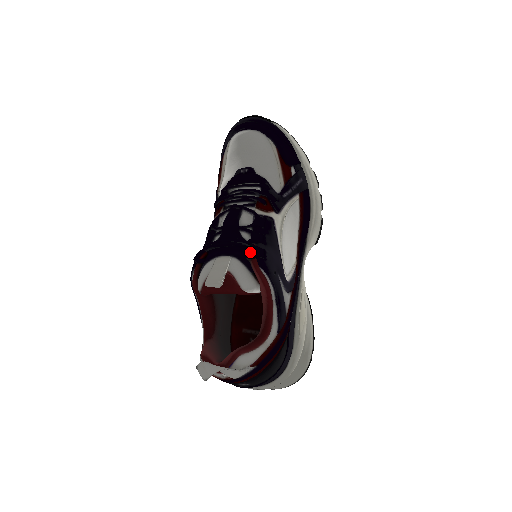
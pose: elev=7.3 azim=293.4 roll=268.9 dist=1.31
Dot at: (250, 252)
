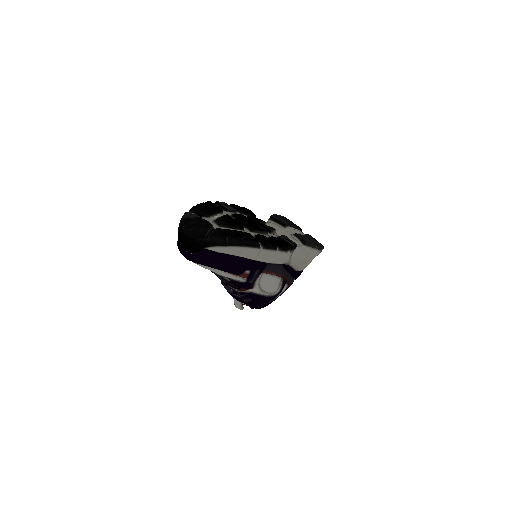
Dot at: (248, 303)
